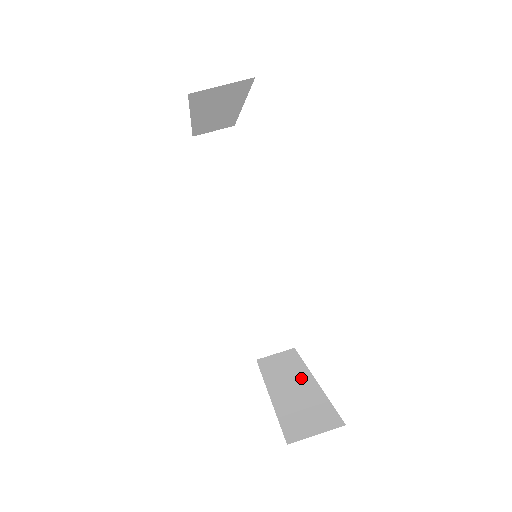
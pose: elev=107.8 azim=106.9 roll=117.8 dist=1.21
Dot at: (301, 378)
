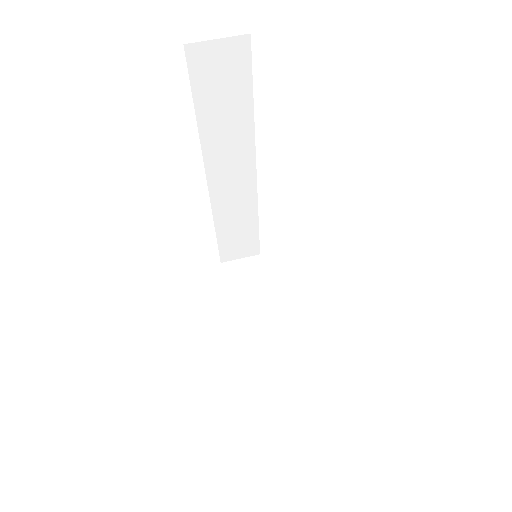
Dot at: (269, 319)
